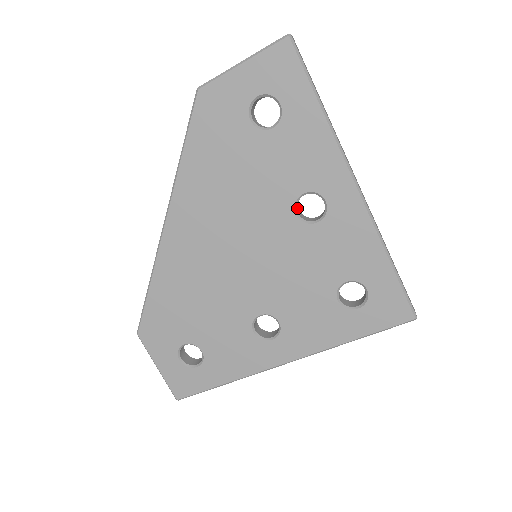
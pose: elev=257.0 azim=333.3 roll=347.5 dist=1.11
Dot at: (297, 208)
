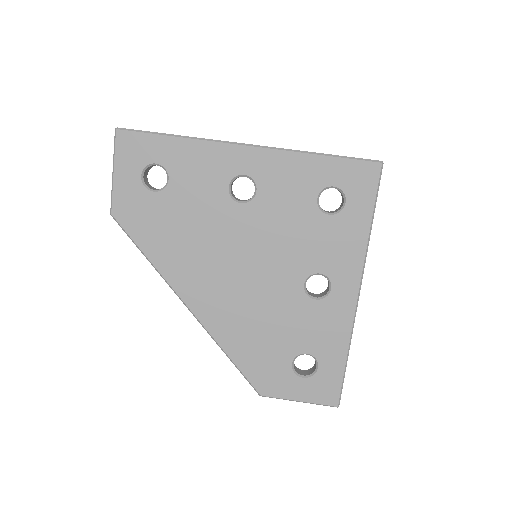
Dot at: (237, 200)
